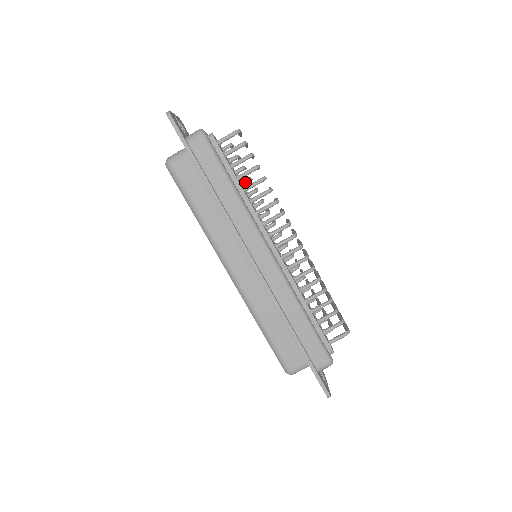
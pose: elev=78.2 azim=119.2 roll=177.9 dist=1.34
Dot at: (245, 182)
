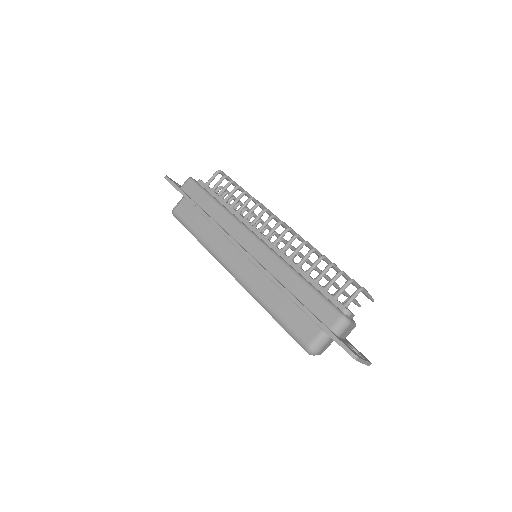
Dot at: (235, 205)
